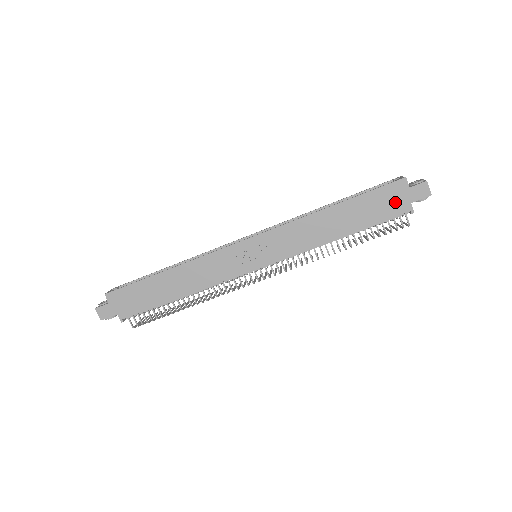
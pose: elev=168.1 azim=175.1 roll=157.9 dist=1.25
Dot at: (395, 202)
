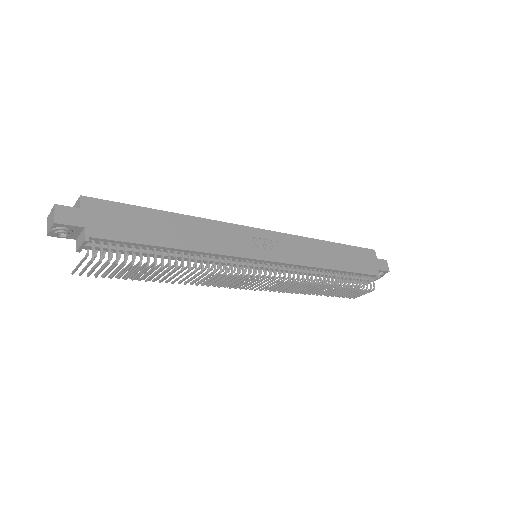
Dot at: (369, 263)
